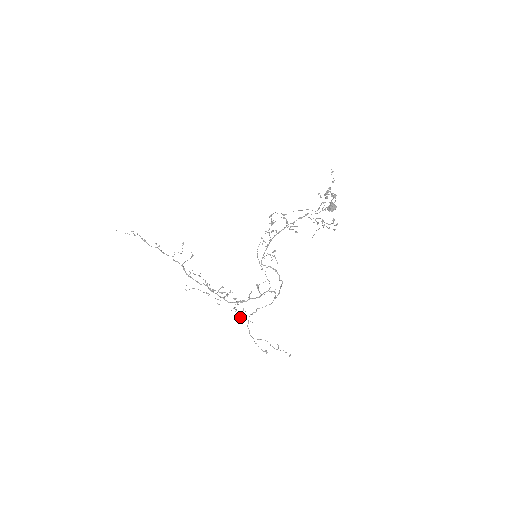
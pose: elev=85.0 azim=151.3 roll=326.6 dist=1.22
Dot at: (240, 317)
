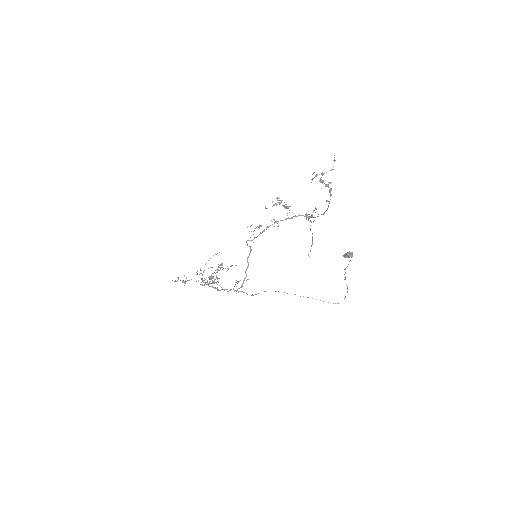
Dot at: occluded
